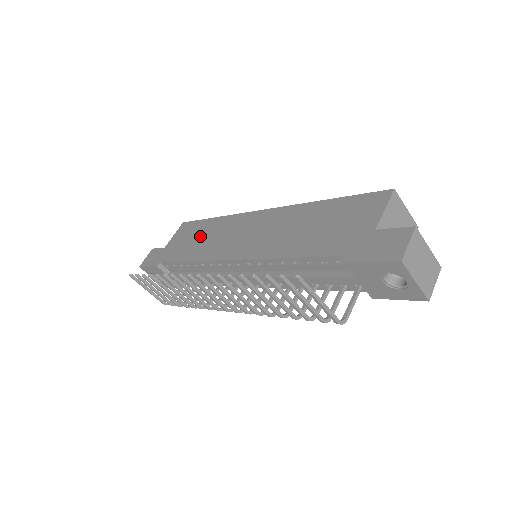
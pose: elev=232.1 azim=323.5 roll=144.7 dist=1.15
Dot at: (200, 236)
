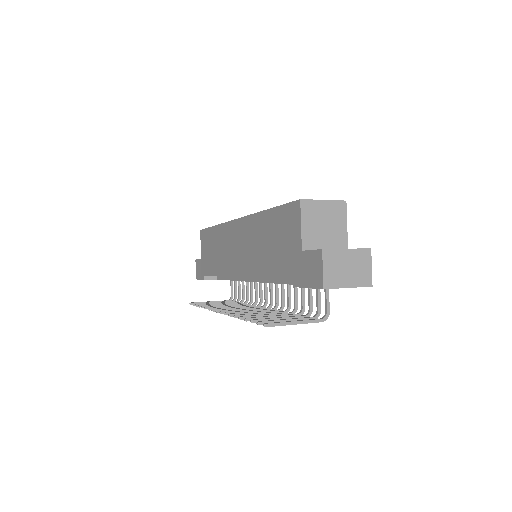
Dot at: (214, 248)
